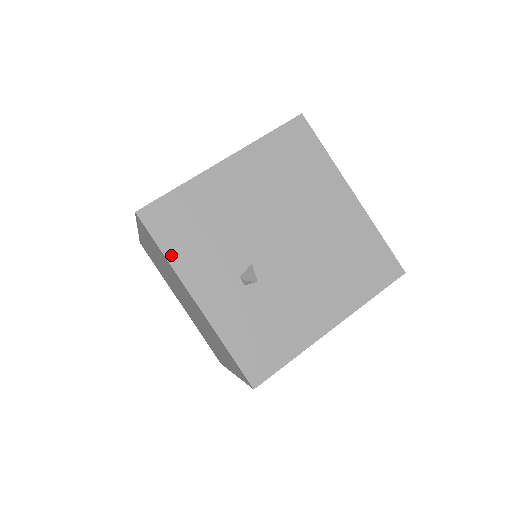
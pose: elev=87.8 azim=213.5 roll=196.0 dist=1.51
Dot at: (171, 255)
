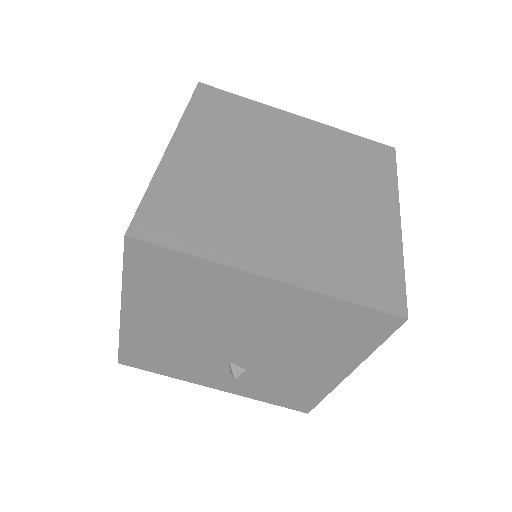
Dot at: (169, 374)
